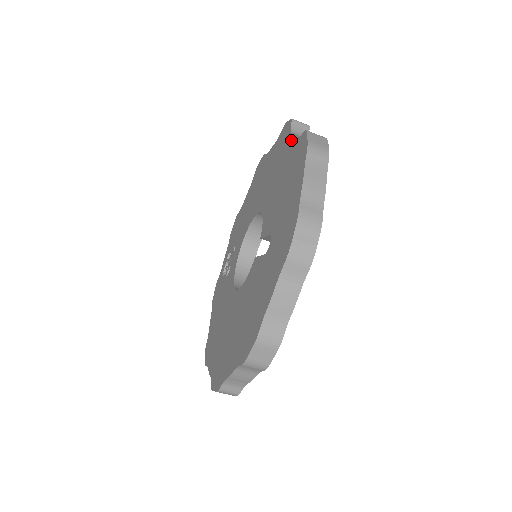
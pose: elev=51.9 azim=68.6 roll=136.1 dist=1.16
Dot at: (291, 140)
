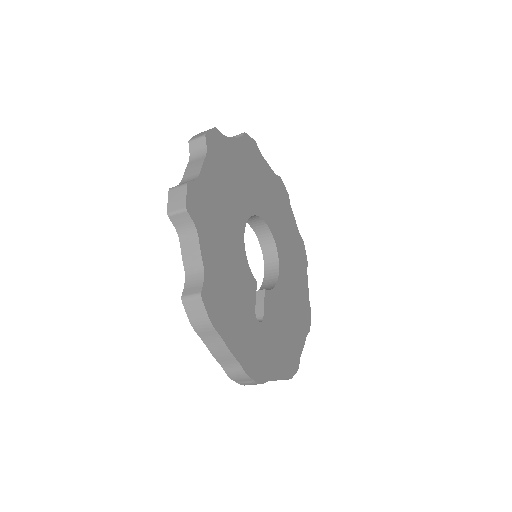
Dot at: (185, 255)
